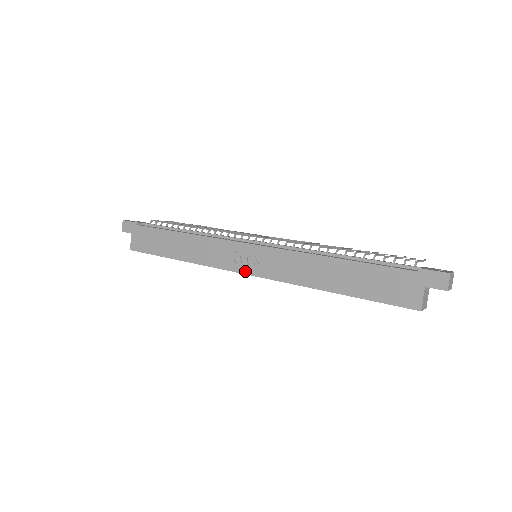
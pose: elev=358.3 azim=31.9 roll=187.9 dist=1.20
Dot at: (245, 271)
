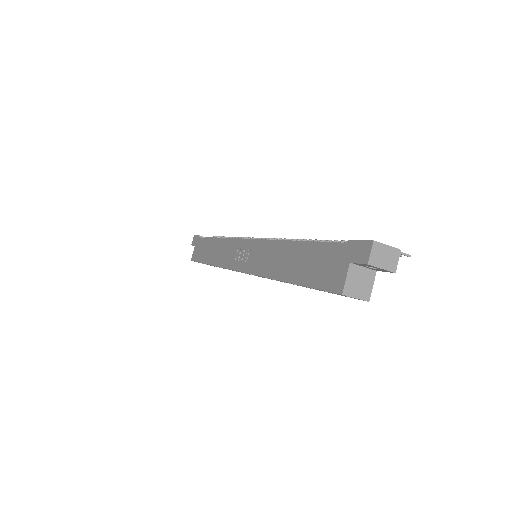
Dot at: (238, 268)
